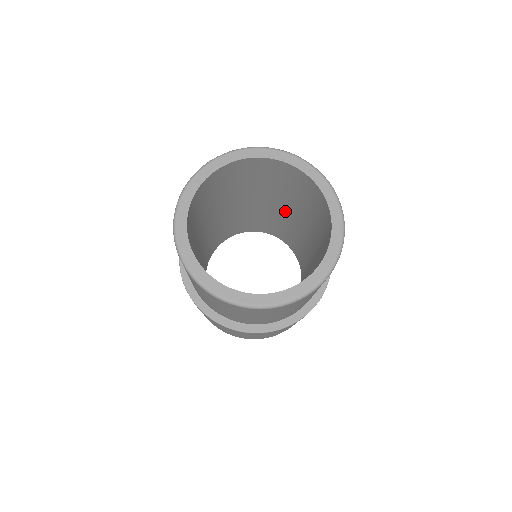
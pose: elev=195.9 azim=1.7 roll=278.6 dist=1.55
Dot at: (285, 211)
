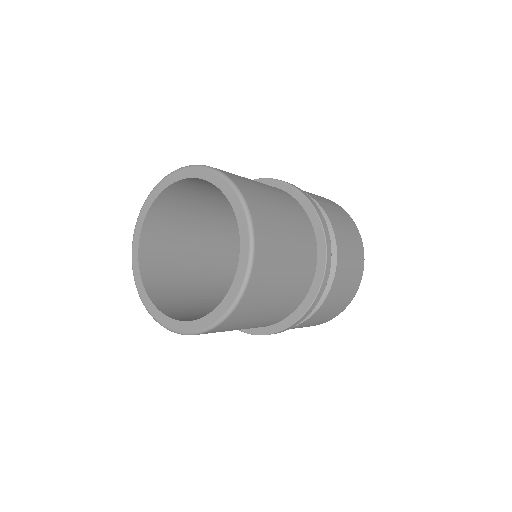
Dot at: occluded
